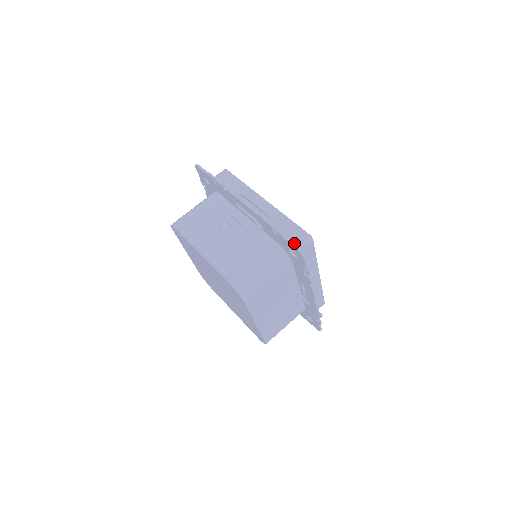
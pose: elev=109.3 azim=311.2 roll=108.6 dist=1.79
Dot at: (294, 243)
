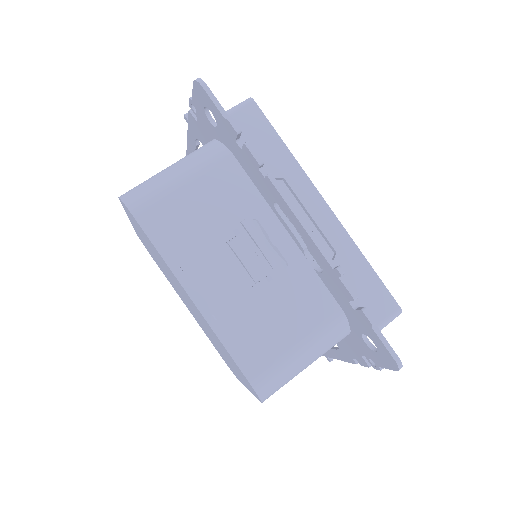
Dot at: occluded
